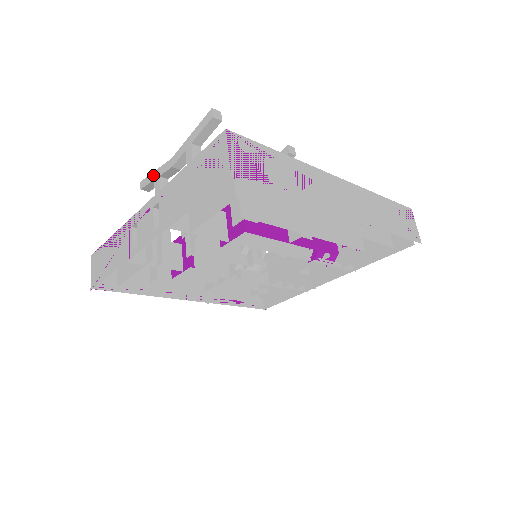
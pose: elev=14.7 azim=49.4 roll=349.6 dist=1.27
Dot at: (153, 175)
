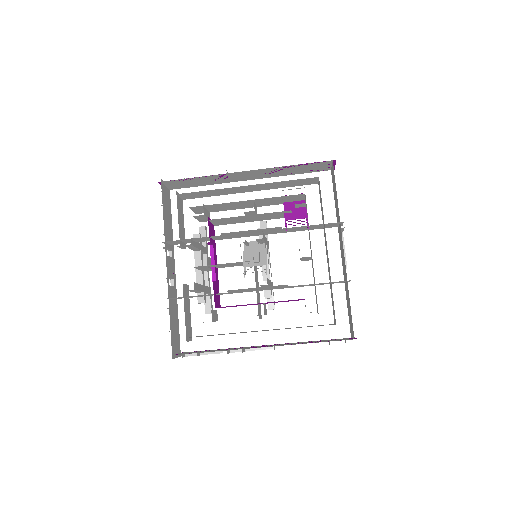
Dot at: occluded
